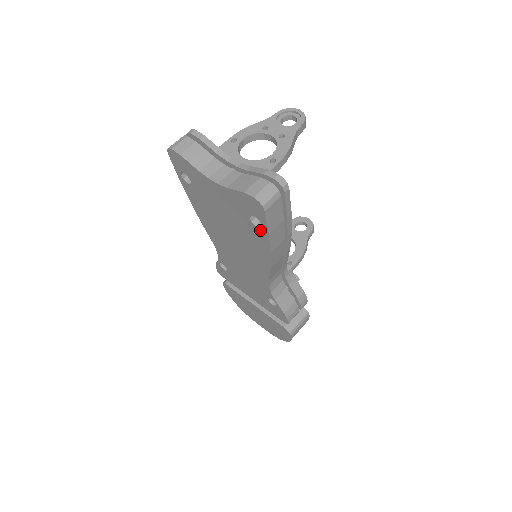
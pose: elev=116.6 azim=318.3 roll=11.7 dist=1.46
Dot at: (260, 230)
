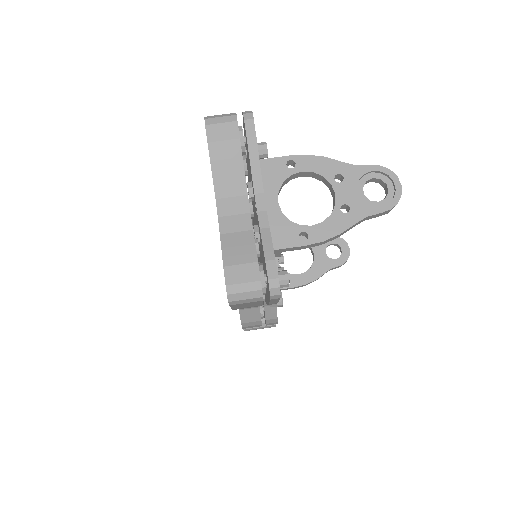
Dot at: occluded
